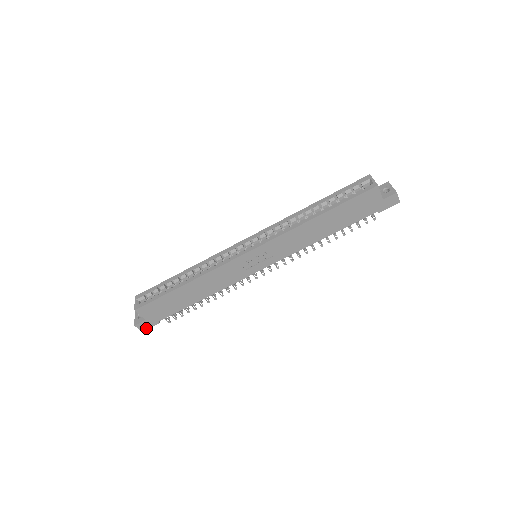
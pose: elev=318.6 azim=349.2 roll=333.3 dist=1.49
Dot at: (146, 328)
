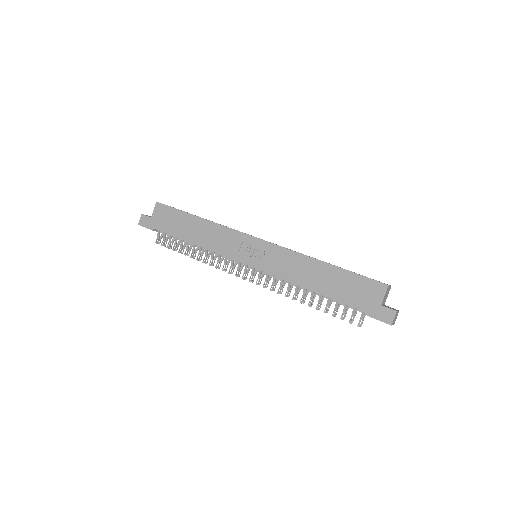
Dot at: (143, 225)
